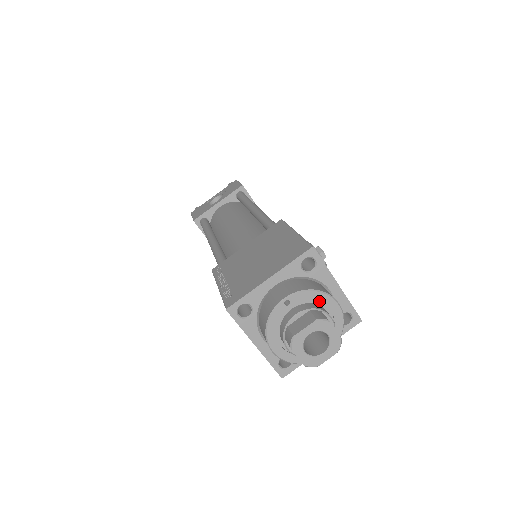
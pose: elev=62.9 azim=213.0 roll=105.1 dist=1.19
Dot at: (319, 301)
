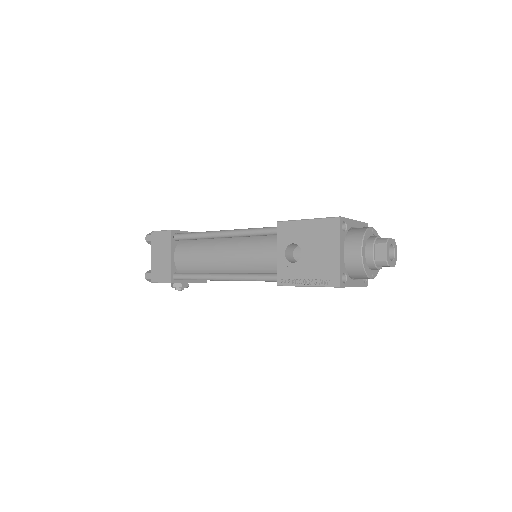
Dot at: occluded
